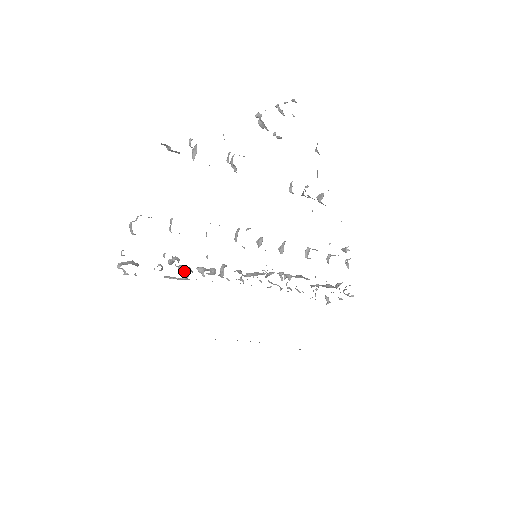
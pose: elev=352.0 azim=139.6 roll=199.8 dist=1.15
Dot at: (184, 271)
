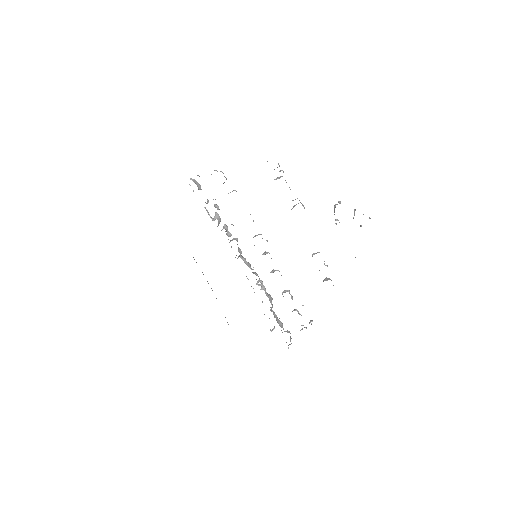
Dot at: (216, 217)
